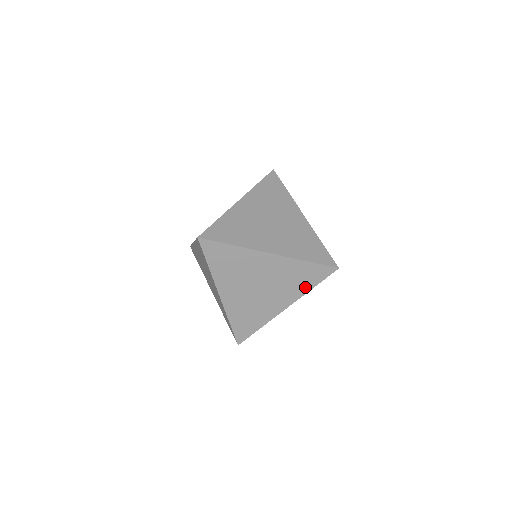
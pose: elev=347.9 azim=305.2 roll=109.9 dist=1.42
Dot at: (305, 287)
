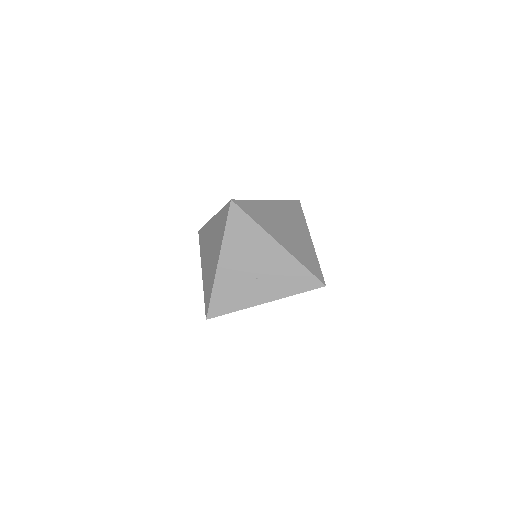
Dot at: (291, 290)
